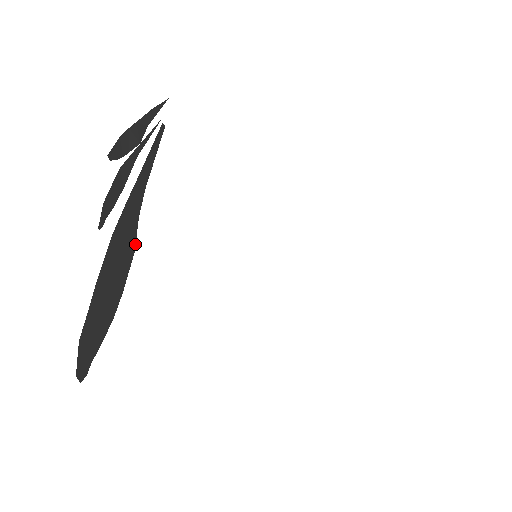
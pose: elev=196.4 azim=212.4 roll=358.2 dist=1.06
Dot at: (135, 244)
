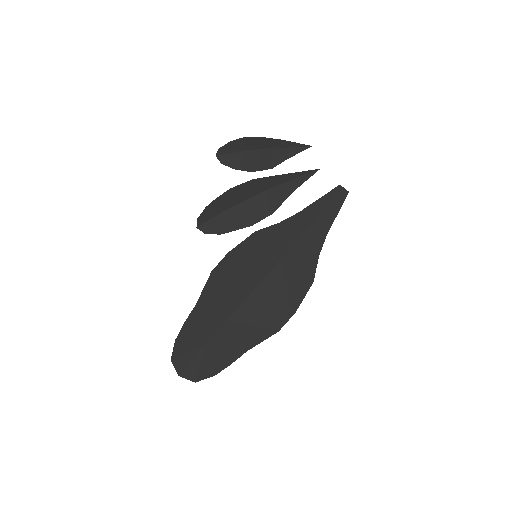
Dot at: (314, 276)
